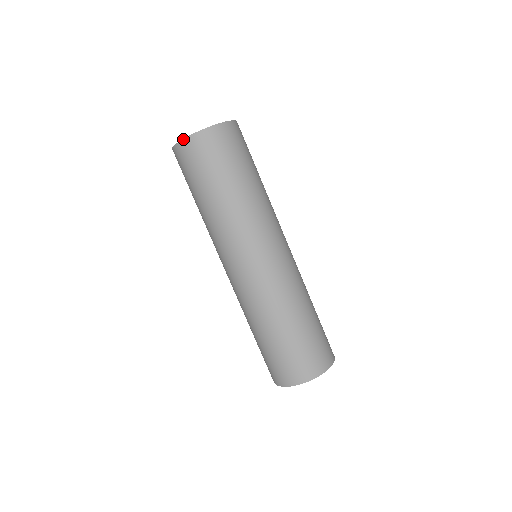
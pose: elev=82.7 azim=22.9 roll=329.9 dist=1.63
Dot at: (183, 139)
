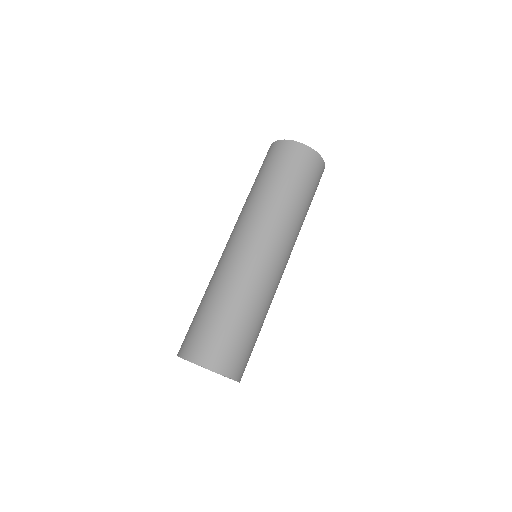
Dot at: (272, 143)
